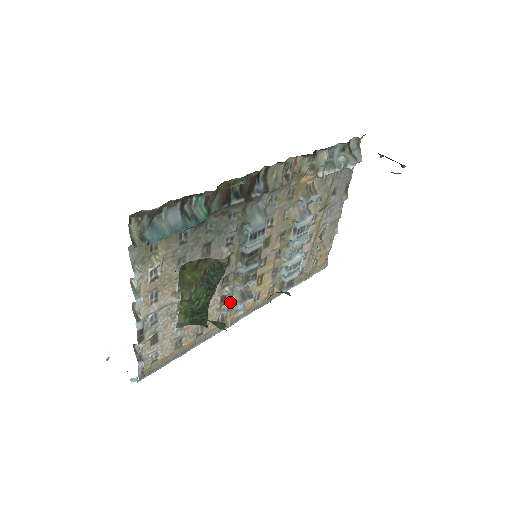
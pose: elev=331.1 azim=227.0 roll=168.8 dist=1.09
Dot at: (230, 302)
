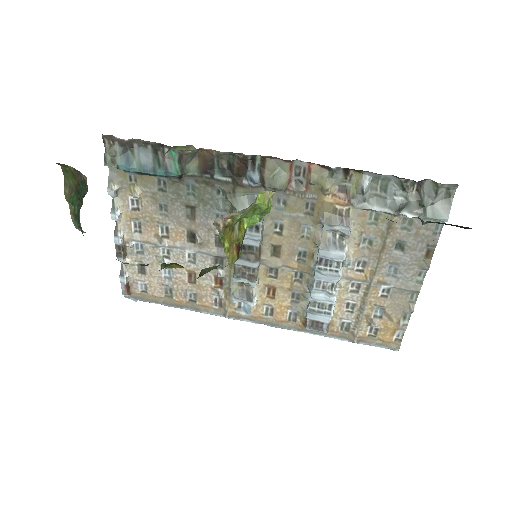
Dot at: (228, 290)
